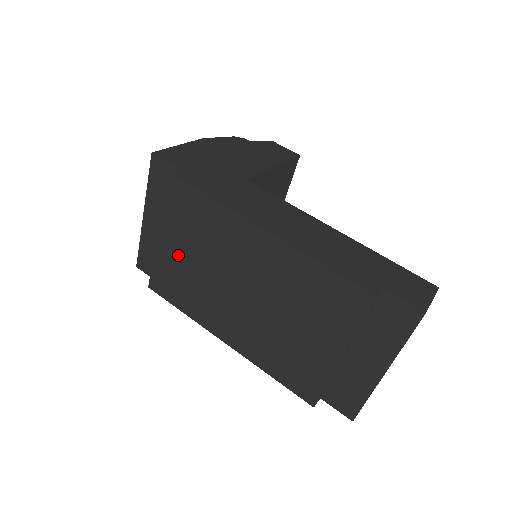
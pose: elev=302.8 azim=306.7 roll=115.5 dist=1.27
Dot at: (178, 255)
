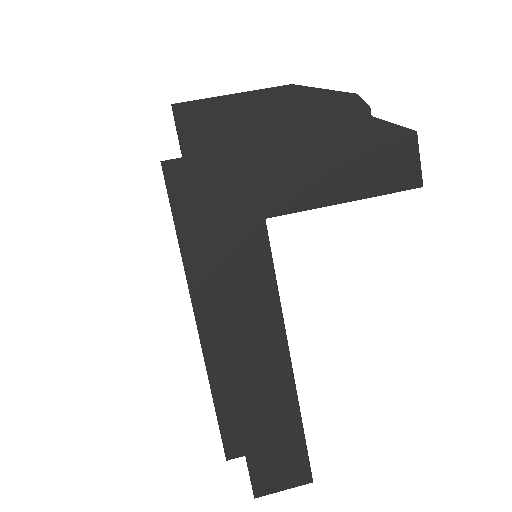
Dot at: occluded
